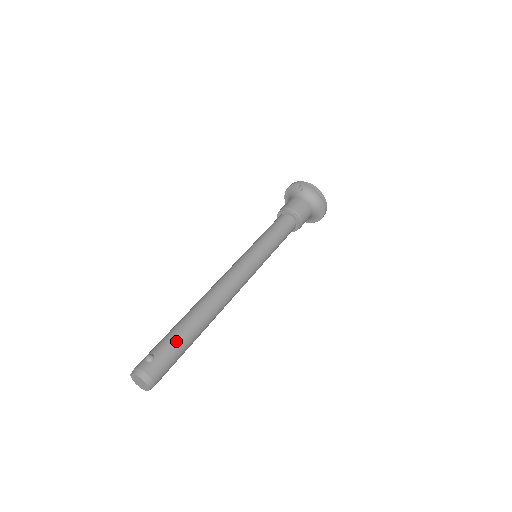
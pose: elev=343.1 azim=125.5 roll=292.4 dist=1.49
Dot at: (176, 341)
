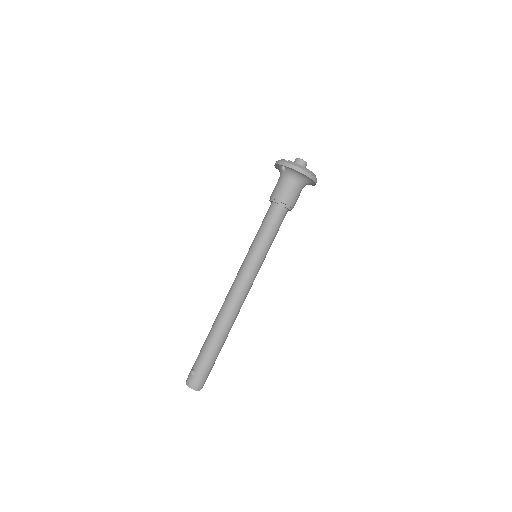
Dot at: (206, 357)
